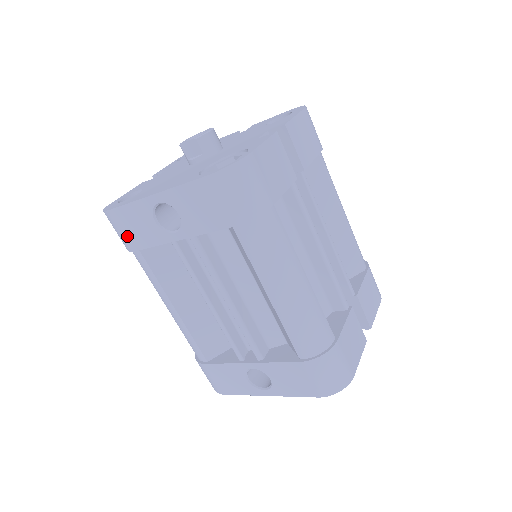
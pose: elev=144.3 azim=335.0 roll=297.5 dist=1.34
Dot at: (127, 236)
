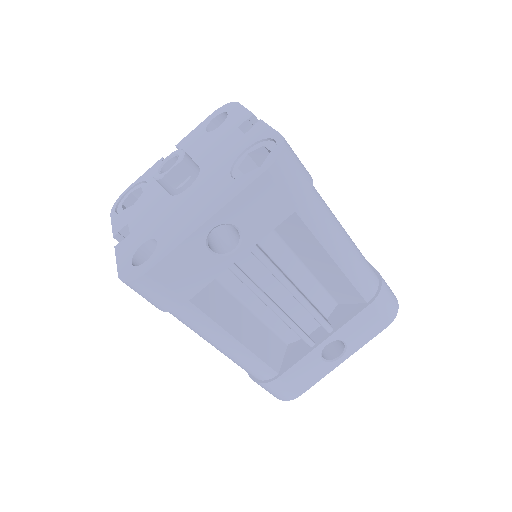
Dot at: (174, 291)
